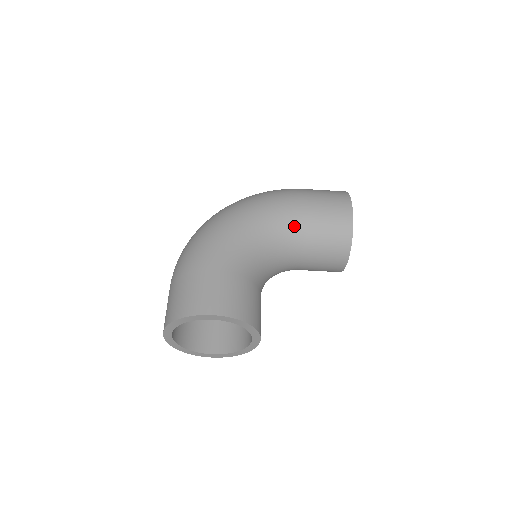
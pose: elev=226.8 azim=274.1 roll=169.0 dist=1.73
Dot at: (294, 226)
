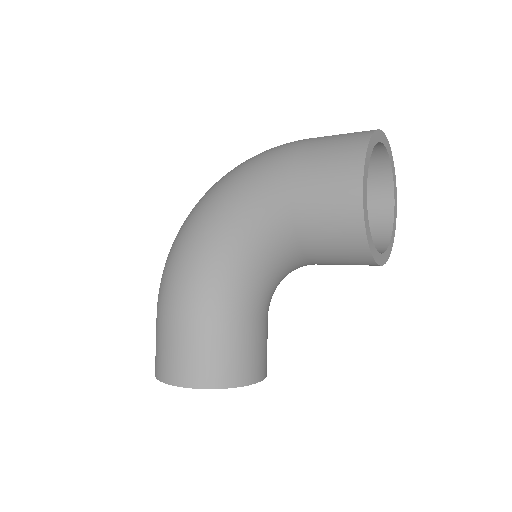
Dot at: (275, 236)
